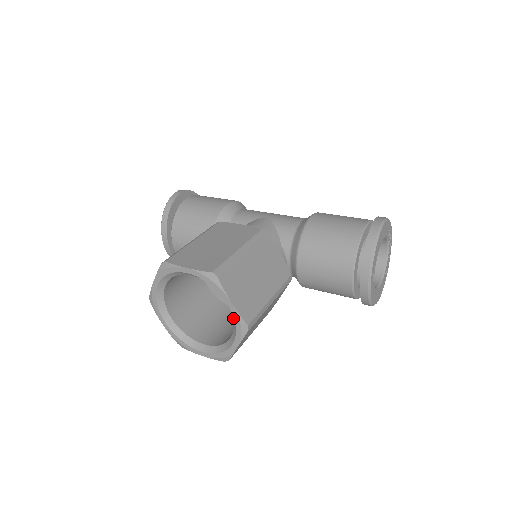
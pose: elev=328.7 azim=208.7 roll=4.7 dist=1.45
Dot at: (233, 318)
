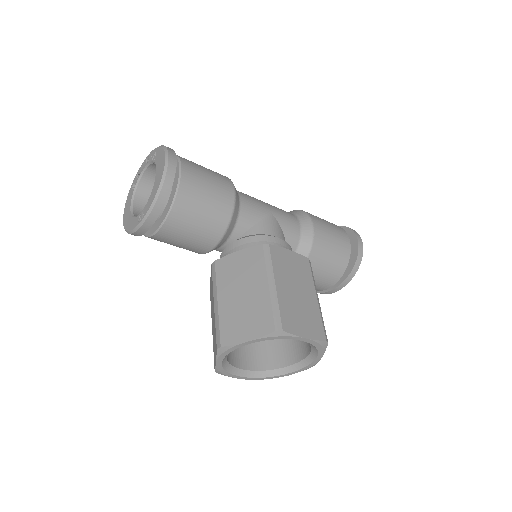
Dot at: (306, 361)
